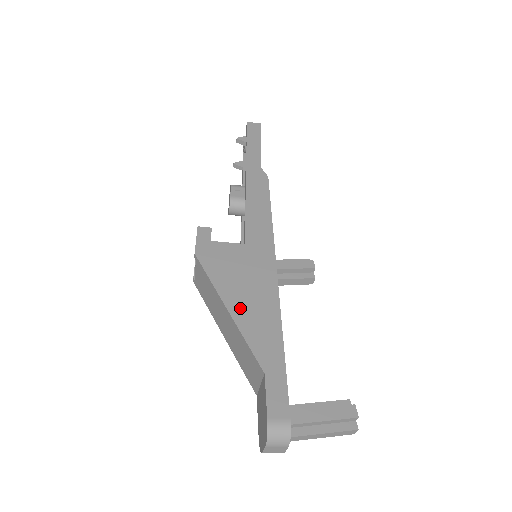
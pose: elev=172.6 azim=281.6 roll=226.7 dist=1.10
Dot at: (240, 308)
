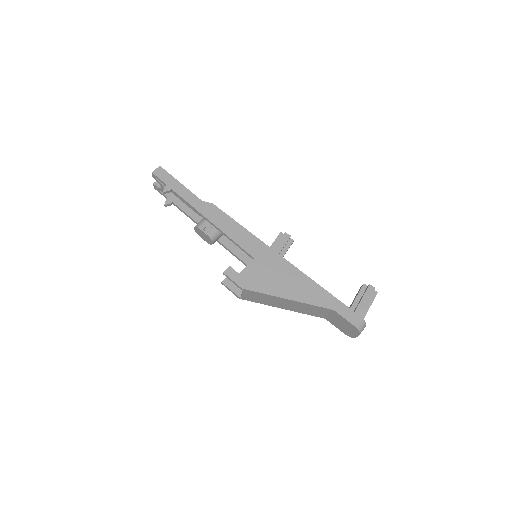
Dot at: (292, 293)
